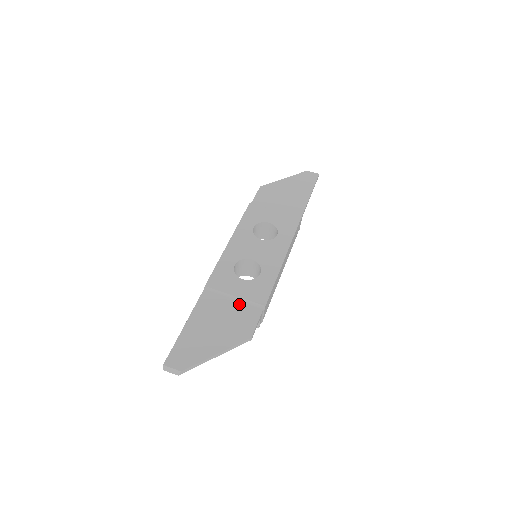
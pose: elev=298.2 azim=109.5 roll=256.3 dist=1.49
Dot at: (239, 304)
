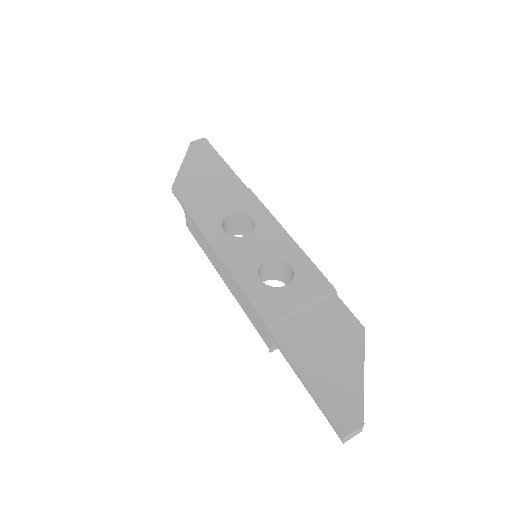
Dot at: (314, 310)
